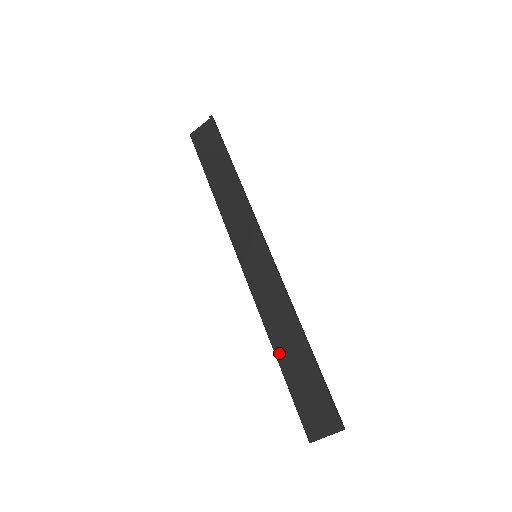
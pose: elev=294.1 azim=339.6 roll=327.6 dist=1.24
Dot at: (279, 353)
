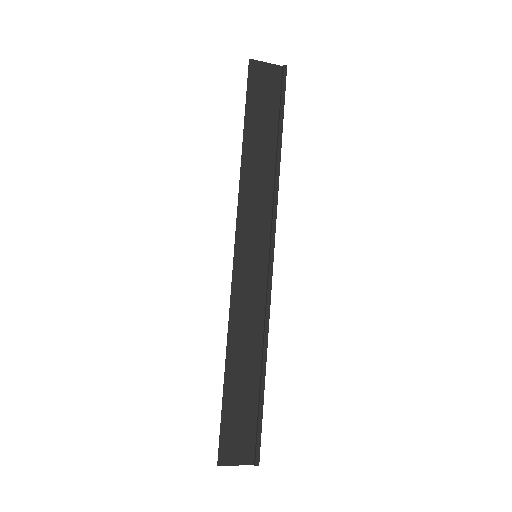
Dot at: (230, 367)
